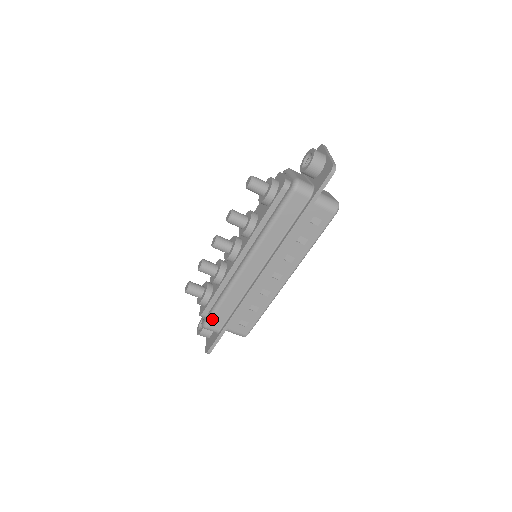
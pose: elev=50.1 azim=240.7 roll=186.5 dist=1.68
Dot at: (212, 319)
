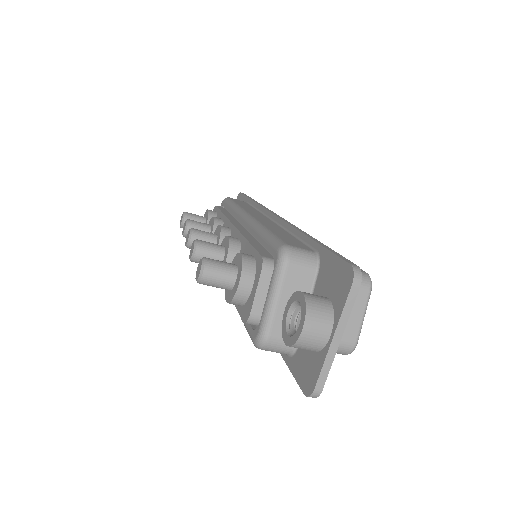
Dot at: occluded
